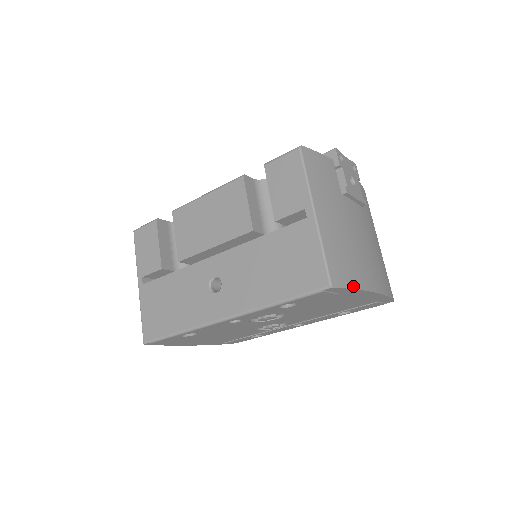
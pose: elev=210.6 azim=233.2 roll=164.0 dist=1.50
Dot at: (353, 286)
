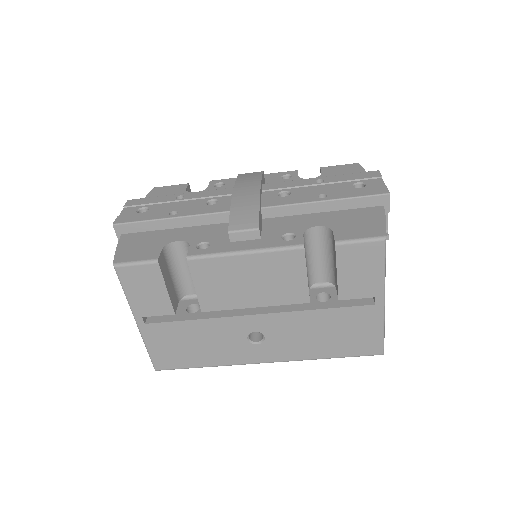
Dot at: occluded
